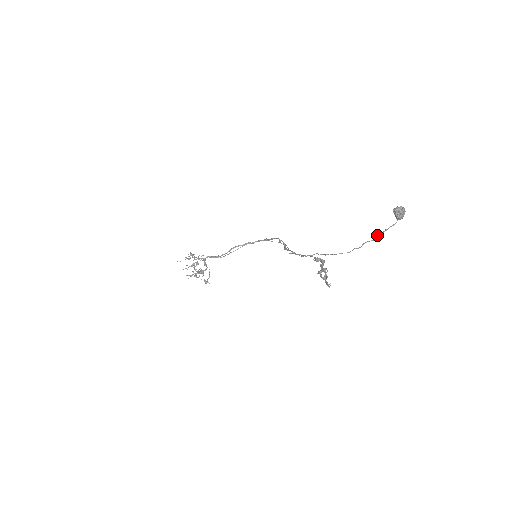
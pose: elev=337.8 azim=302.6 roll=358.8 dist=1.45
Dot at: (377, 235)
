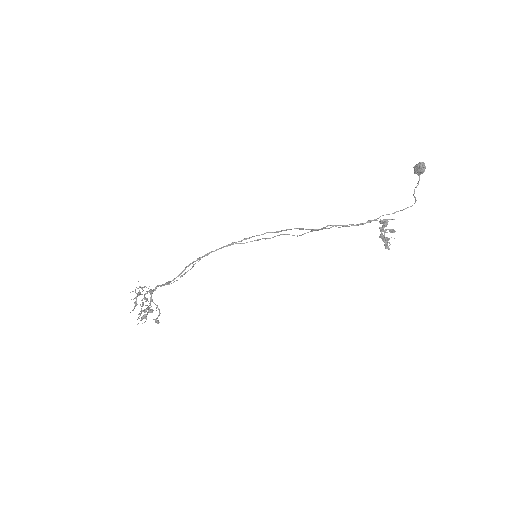
Dot at: (414, 189)
